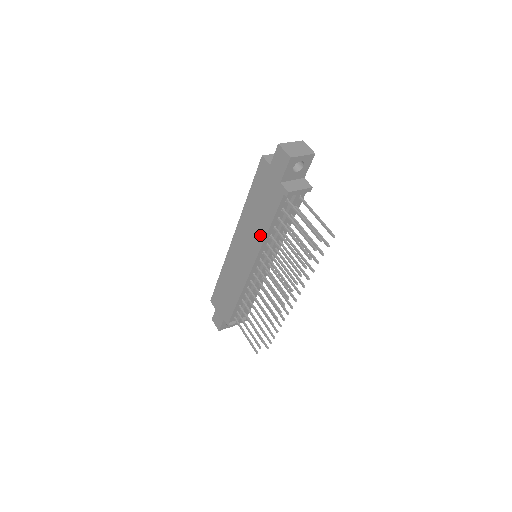
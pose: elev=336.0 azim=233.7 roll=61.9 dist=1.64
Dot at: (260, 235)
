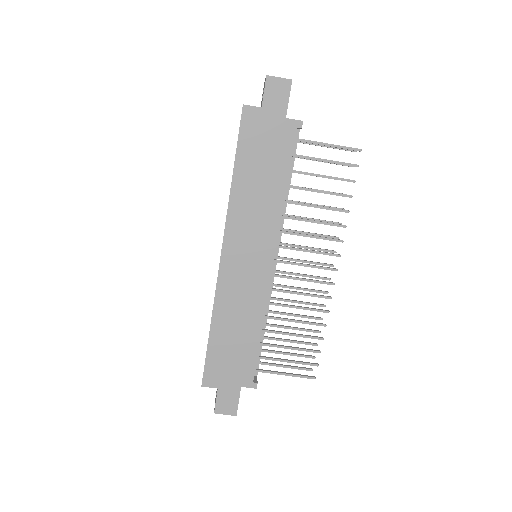
Dot at: (274, 206)
